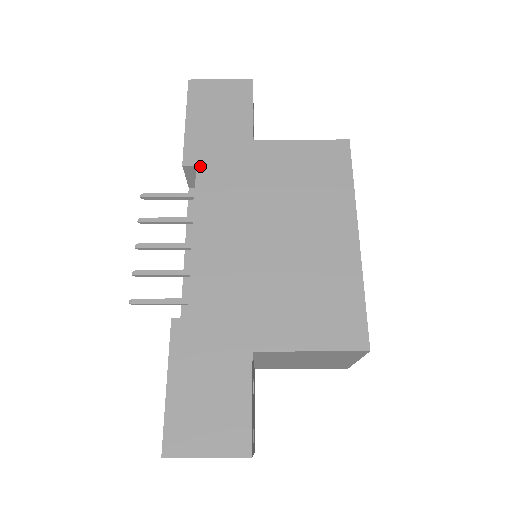
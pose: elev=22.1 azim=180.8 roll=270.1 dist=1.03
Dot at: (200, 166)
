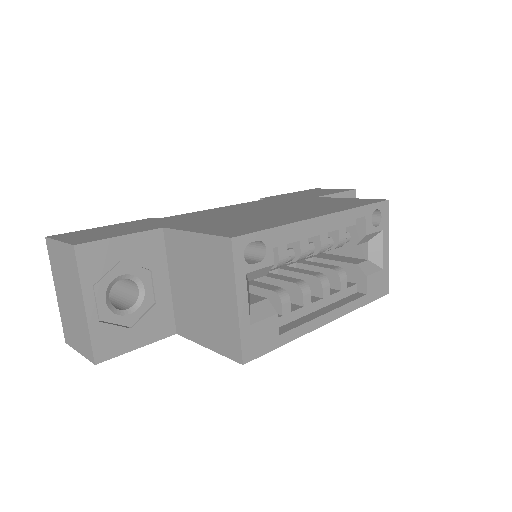
Dot at: (269, 199)
